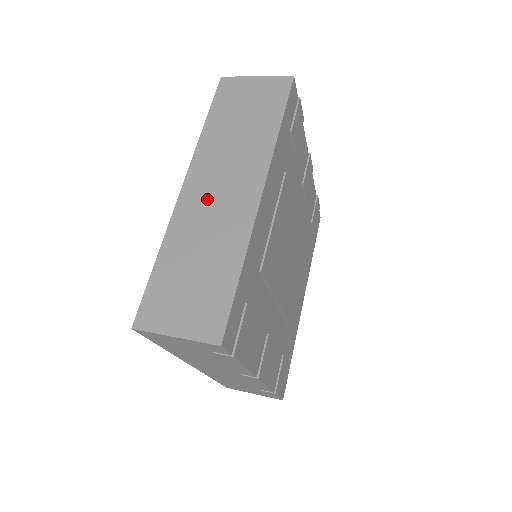
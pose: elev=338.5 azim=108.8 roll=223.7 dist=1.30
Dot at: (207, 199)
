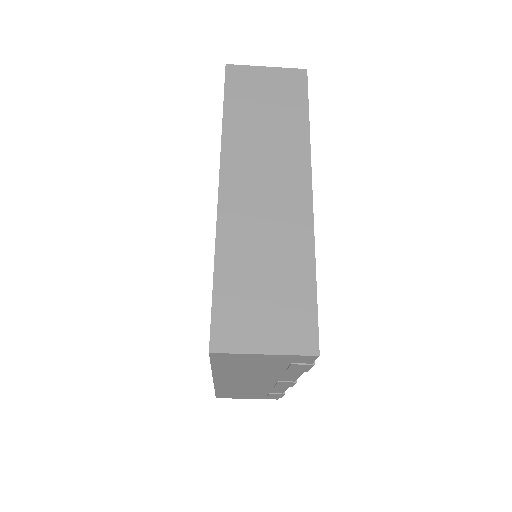
Dot at: (253, 199)
